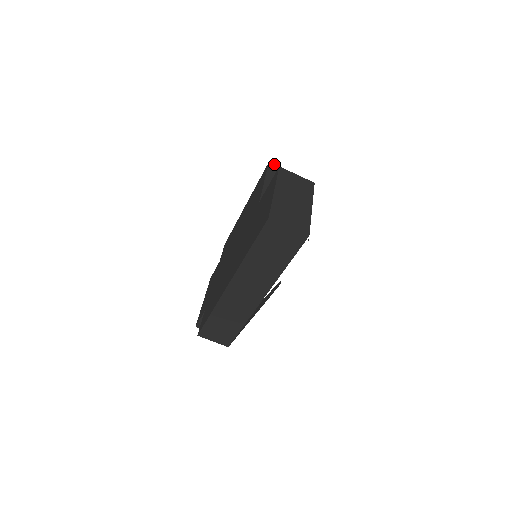
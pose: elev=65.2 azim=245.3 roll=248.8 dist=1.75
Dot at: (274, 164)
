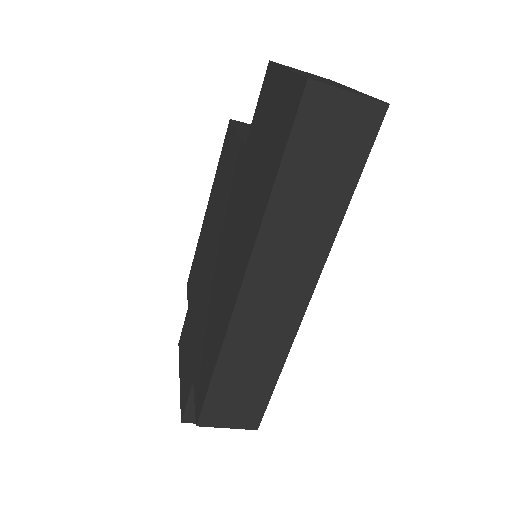
Dot at: (238, 121)
